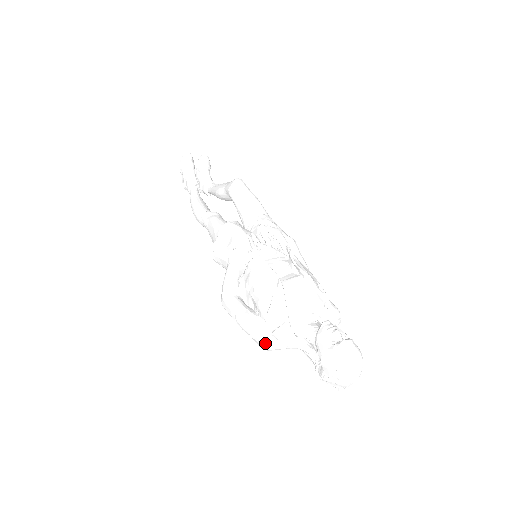
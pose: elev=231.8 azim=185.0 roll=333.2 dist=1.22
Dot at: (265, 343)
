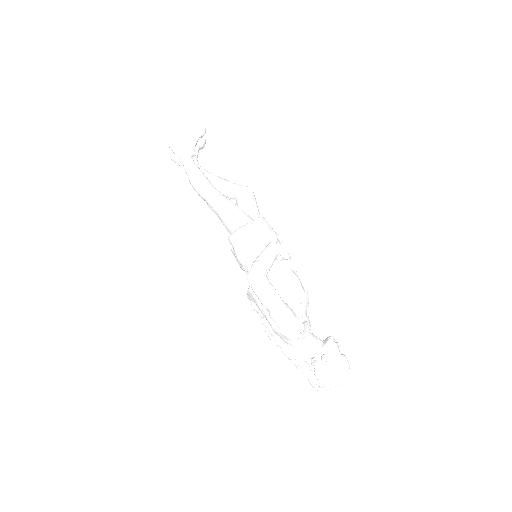
Dot at: (295, 328)
